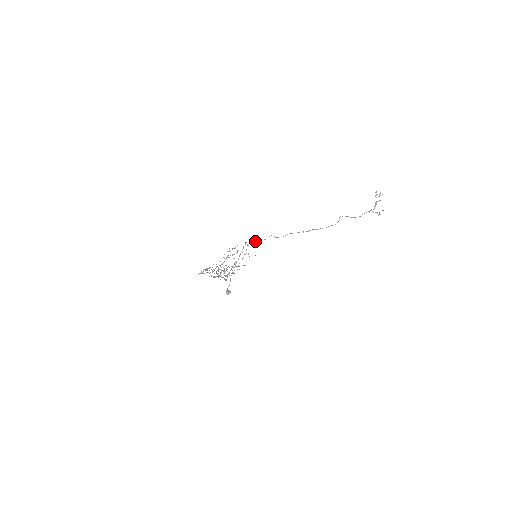
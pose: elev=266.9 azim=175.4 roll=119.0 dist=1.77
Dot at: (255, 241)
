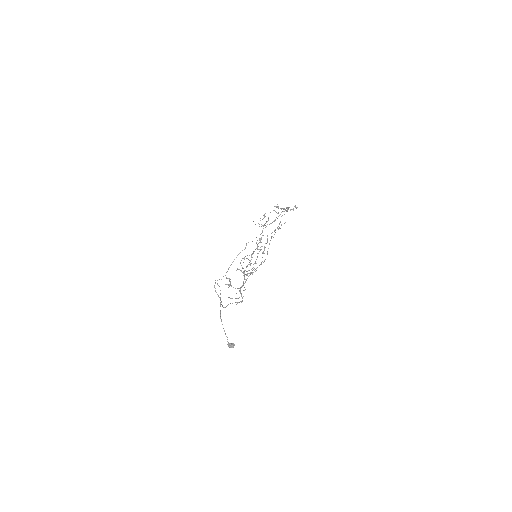
Dot at: occluded
